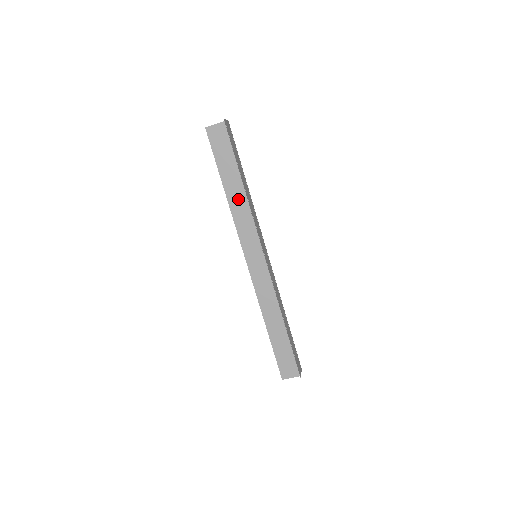
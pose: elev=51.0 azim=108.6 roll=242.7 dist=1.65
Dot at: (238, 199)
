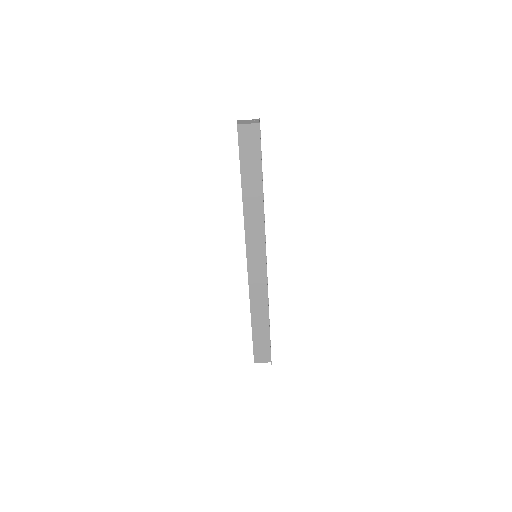
Dot at: (254, 203)
